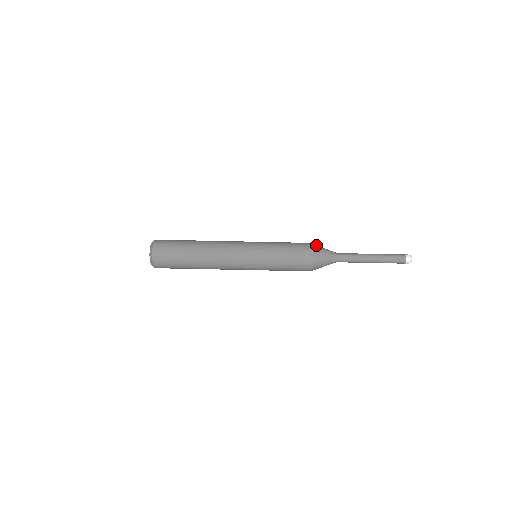
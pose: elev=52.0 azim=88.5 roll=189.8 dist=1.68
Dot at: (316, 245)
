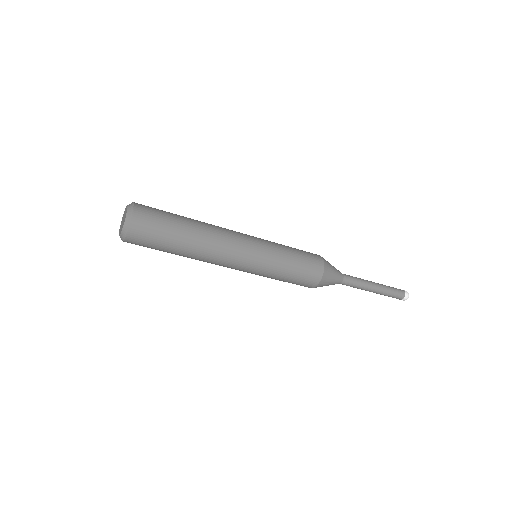
Dot at: (324, 259)
